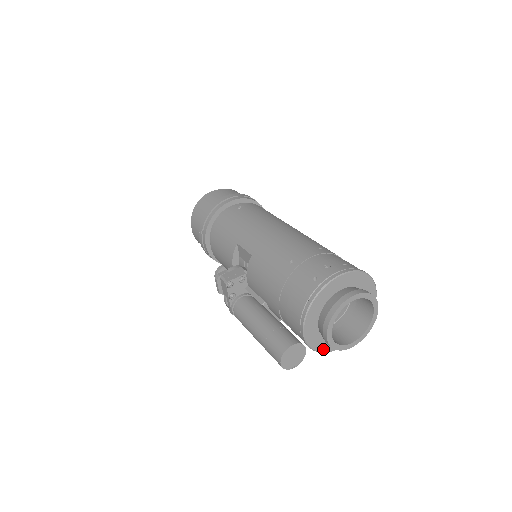
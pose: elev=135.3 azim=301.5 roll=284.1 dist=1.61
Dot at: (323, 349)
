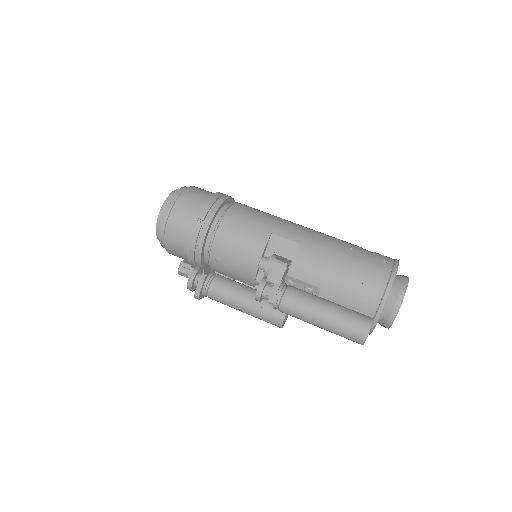
Dot at: occluded
